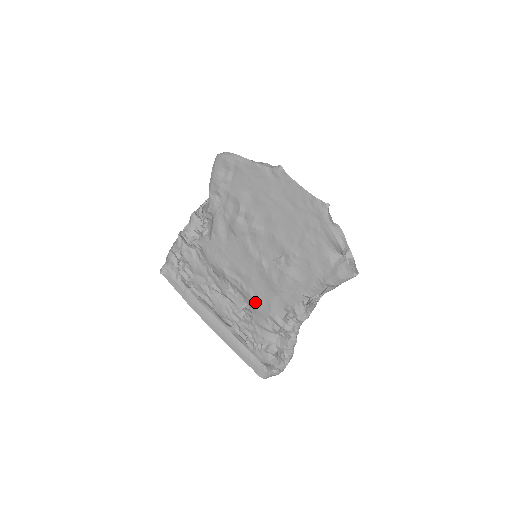
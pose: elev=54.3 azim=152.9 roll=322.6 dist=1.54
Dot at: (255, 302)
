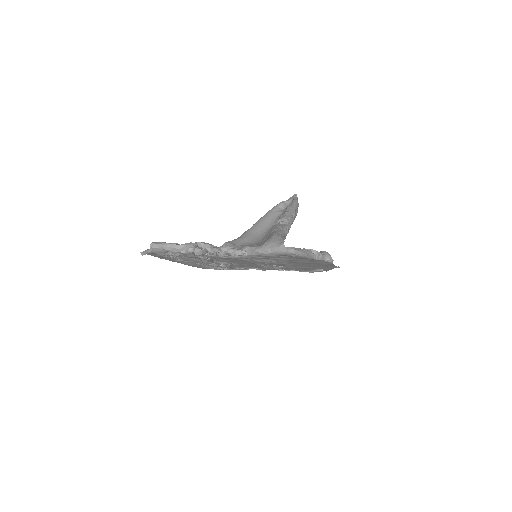
Dot at: occluded
